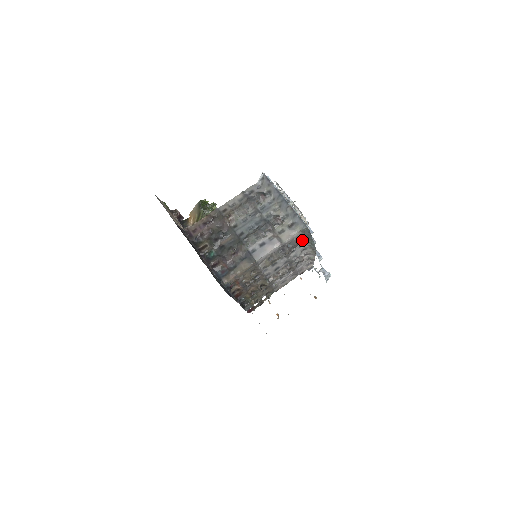
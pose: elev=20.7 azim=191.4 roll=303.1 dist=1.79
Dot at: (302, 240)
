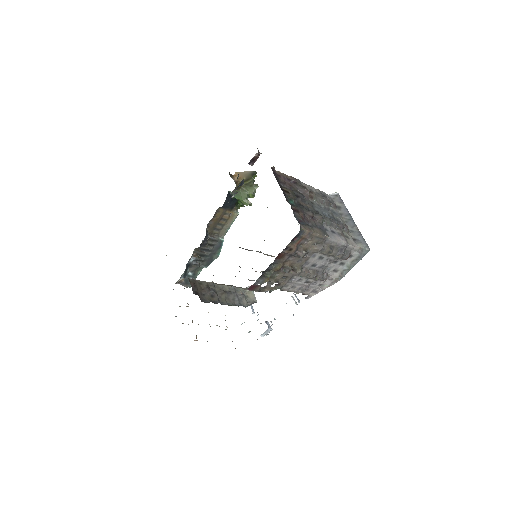
Dot at: (348, 259)
